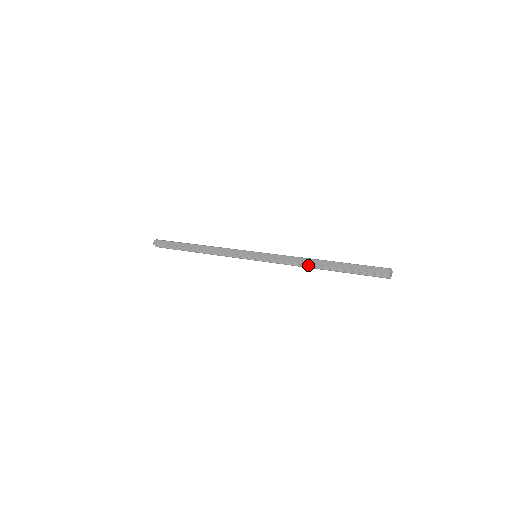
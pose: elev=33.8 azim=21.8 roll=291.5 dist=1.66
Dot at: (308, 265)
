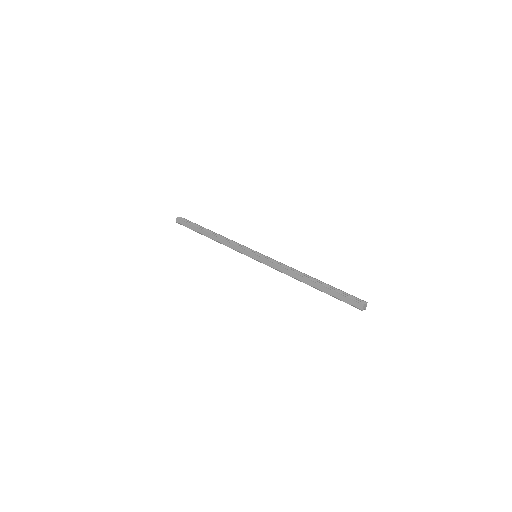
Dot at: occluded
